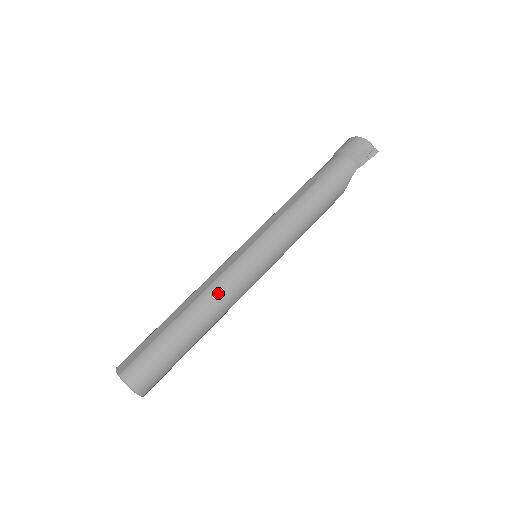
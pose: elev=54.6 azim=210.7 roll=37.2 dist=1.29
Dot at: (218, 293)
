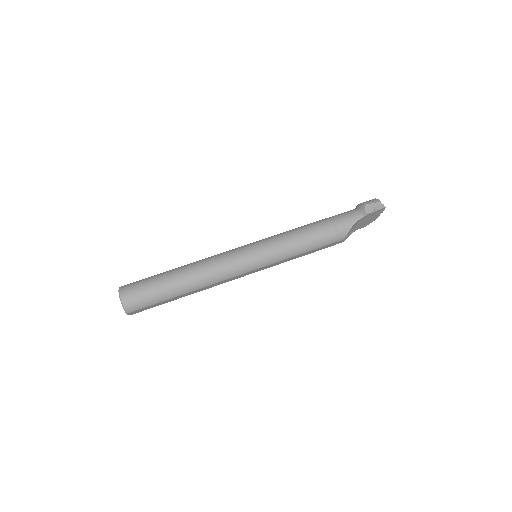
Dot at: (210, 260)
